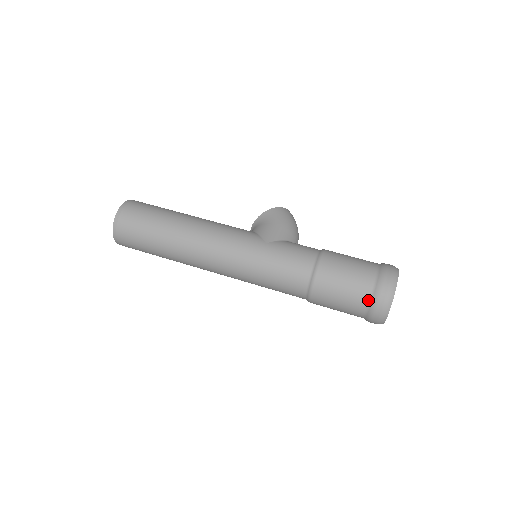
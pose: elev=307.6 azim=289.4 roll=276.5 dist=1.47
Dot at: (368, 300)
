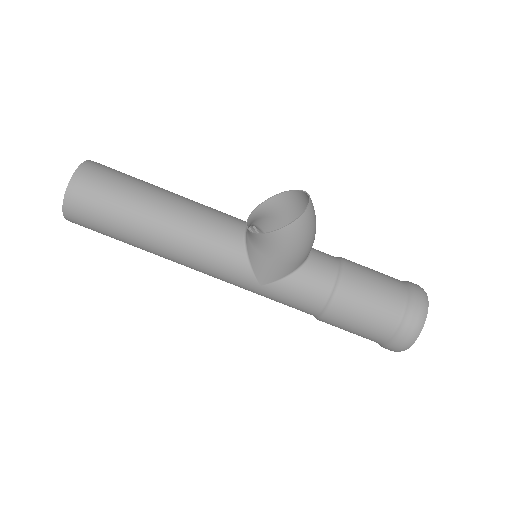
Dot at: occluded
